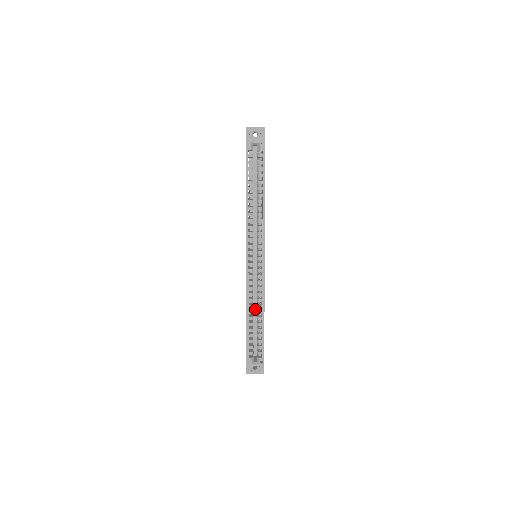
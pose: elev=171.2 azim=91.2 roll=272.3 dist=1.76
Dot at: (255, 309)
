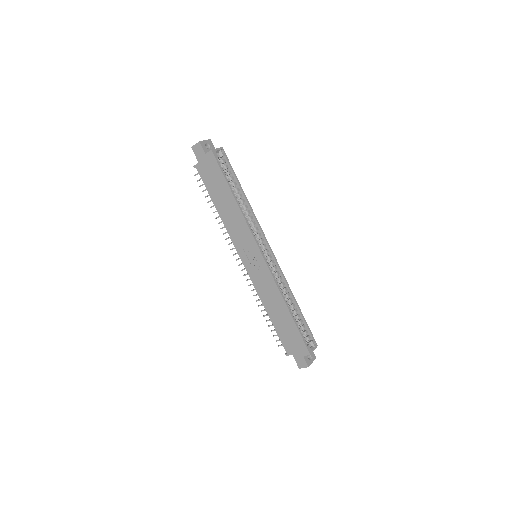
Dot at: occluded
